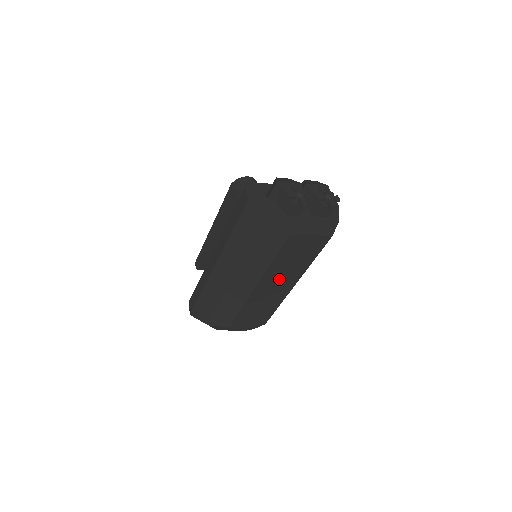
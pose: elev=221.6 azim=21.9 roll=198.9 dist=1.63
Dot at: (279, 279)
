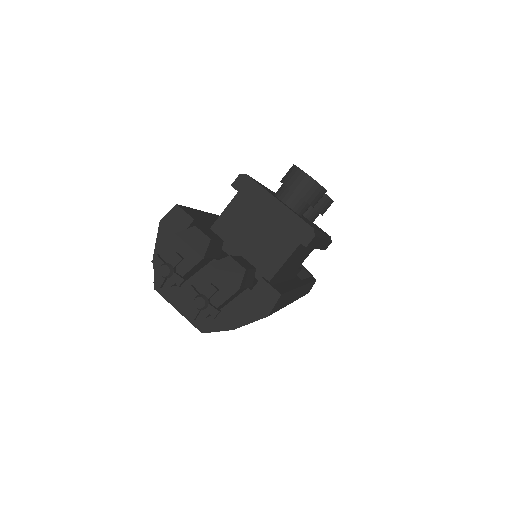
Dot at: occluded
